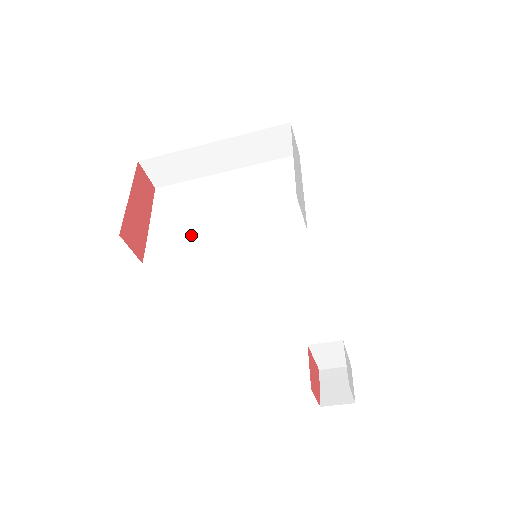
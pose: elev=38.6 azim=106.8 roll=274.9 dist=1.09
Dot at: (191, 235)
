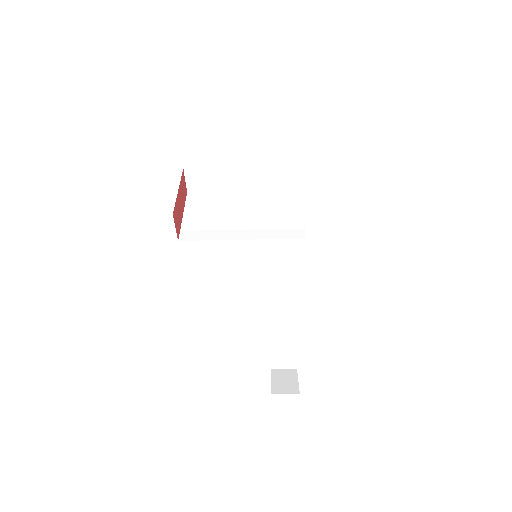
Dot at: (218, 228)
